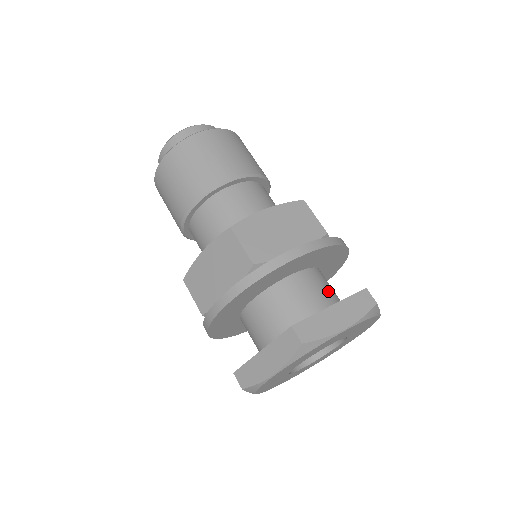
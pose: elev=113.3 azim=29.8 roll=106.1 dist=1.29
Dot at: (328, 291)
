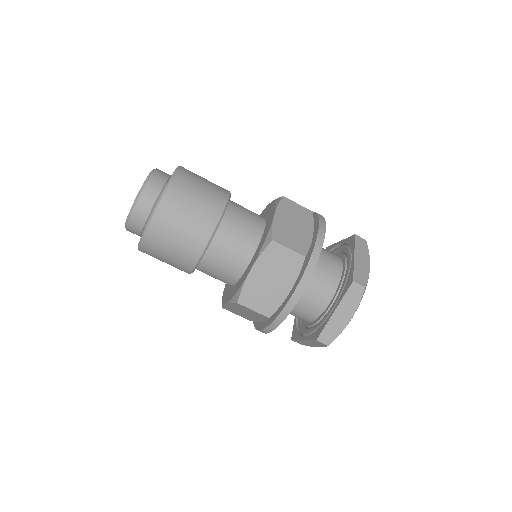
Dot at: (325, 276)
